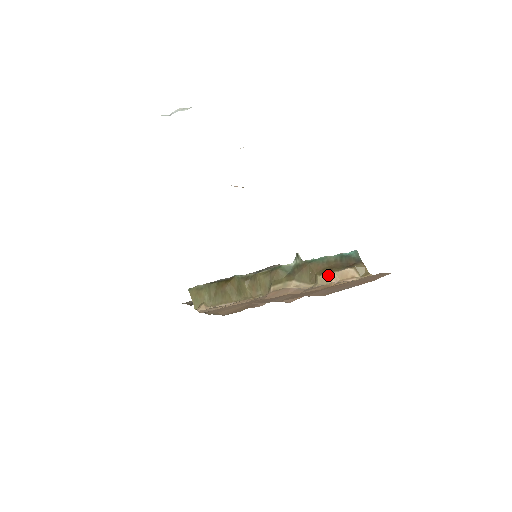
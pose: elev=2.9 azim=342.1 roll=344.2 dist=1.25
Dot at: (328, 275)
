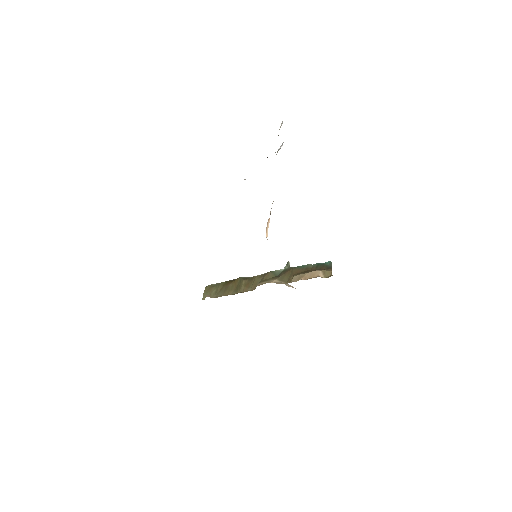
Dot at: (301, 275)
